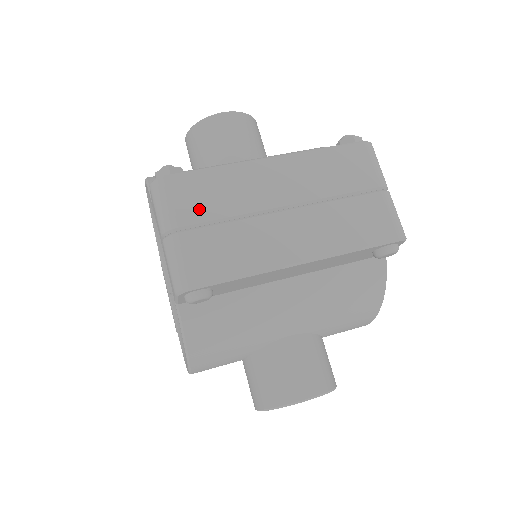
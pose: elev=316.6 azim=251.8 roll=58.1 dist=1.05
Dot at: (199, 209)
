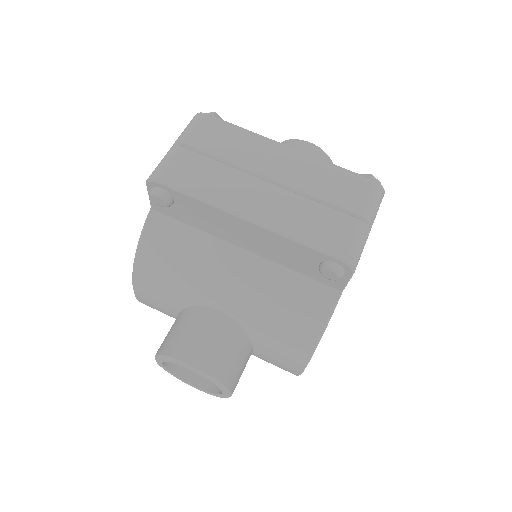
Dot at: (208, 143)
